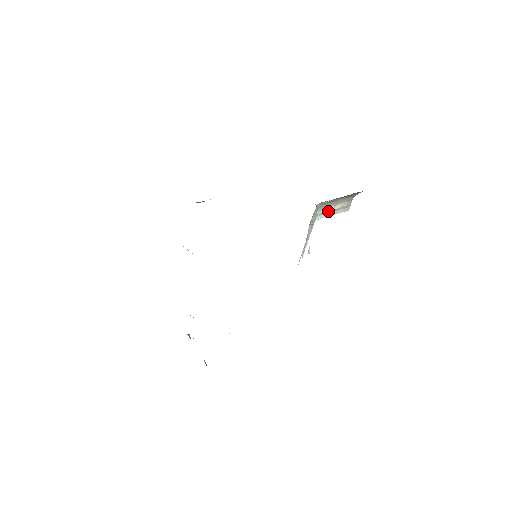
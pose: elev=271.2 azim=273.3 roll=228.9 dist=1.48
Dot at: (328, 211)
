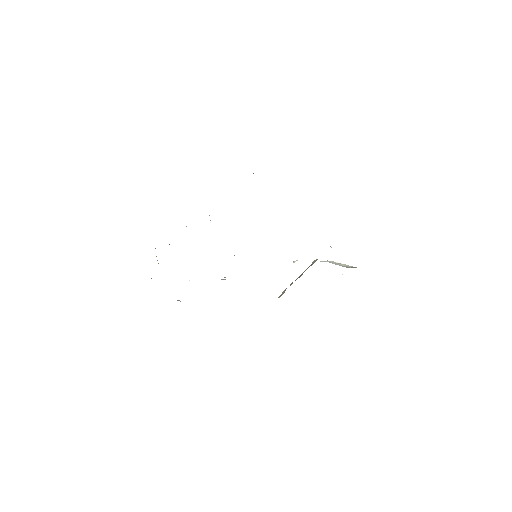
Dot at: (335, 263)
